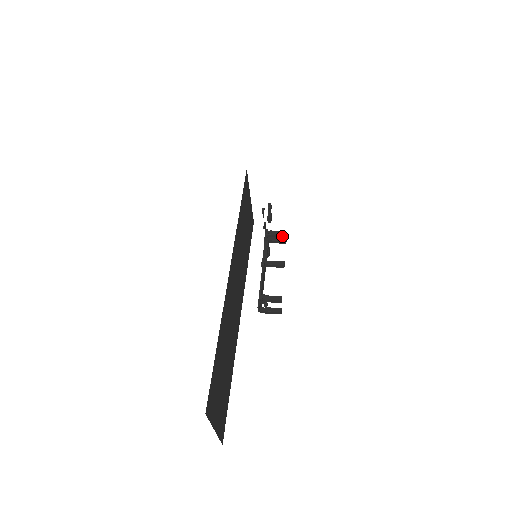
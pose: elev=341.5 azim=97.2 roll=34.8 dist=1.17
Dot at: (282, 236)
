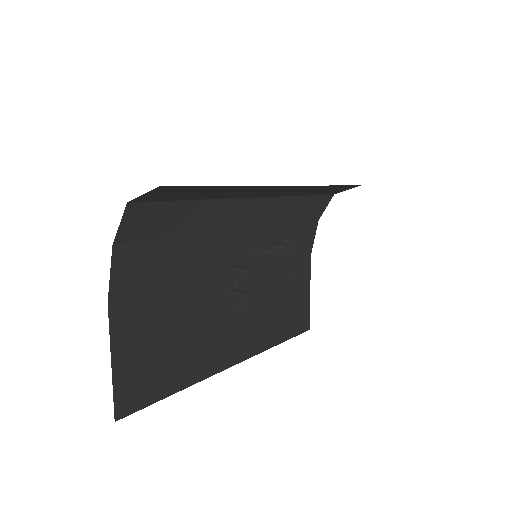
Dot at: occluded
